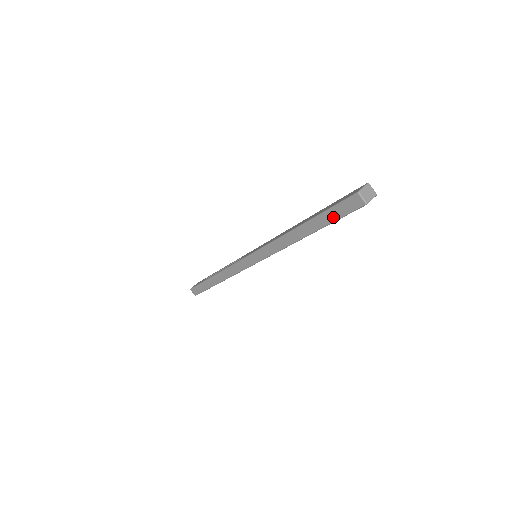
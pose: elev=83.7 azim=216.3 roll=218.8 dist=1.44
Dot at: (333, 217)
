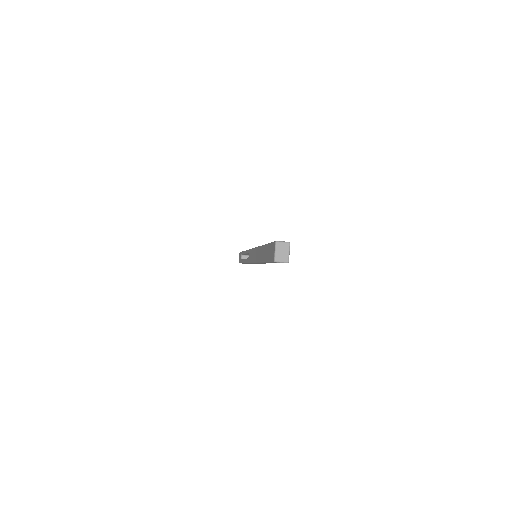
Dot at: occluded
